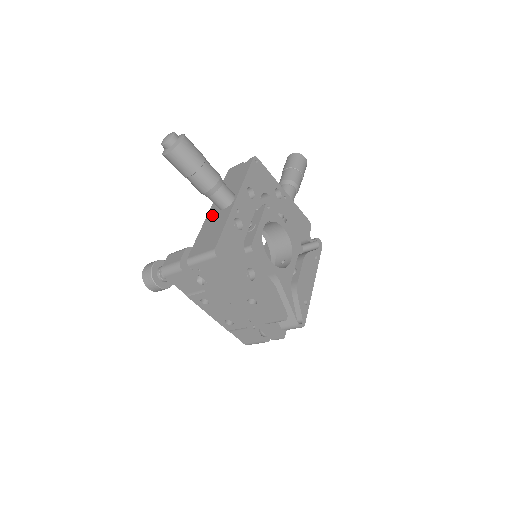
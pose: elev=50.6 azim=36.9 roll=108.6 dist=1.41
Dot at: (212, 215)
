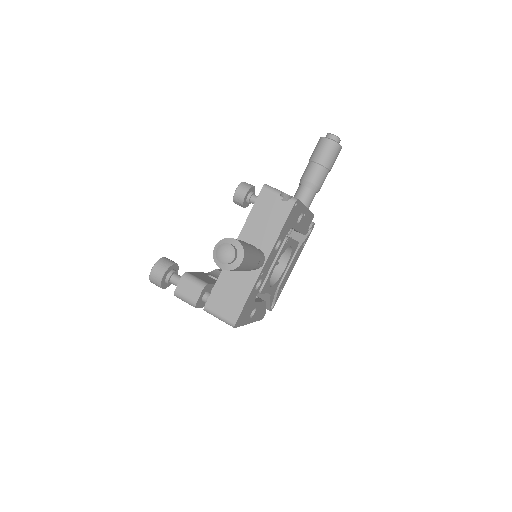
Dot at: occluded
